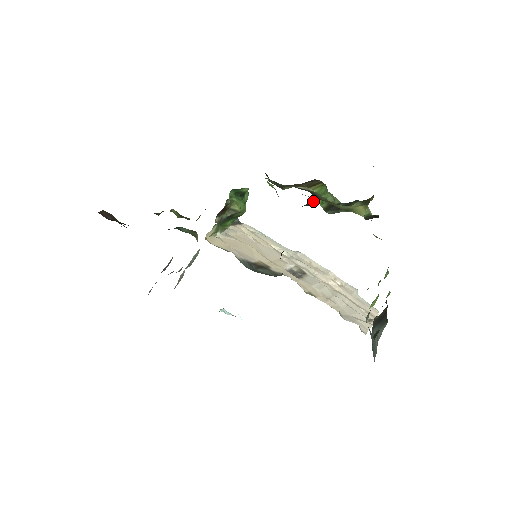
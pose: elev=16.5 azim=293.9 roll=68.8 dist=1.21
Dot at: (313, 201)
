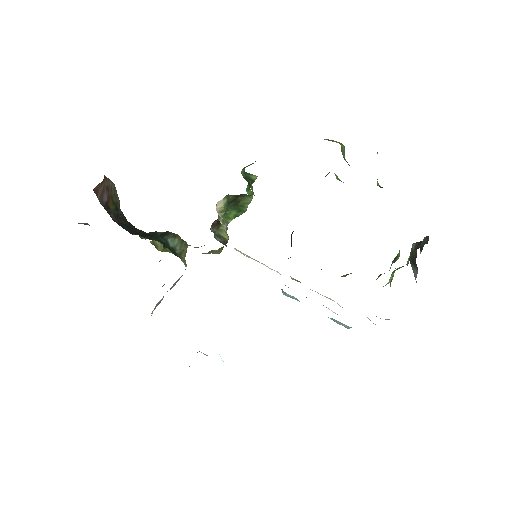
Dot at: (327, 174)
